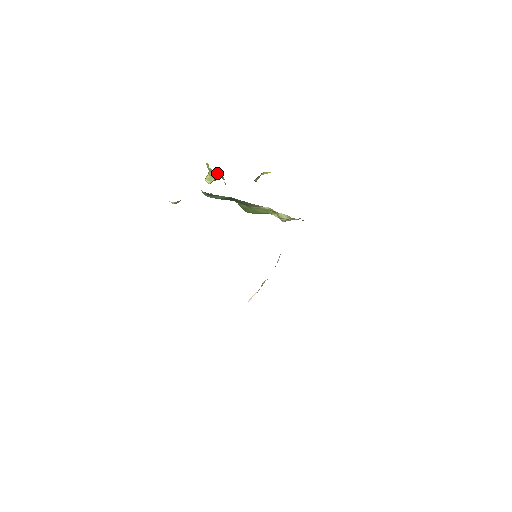
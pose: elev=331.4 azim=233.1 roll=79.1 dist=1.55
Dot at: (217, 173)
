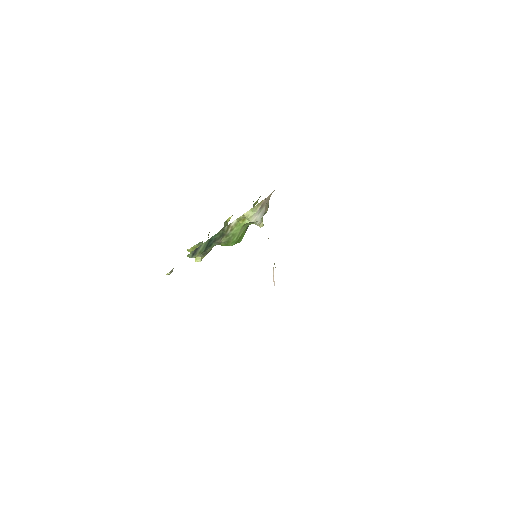
Dot at: (196, 247)
